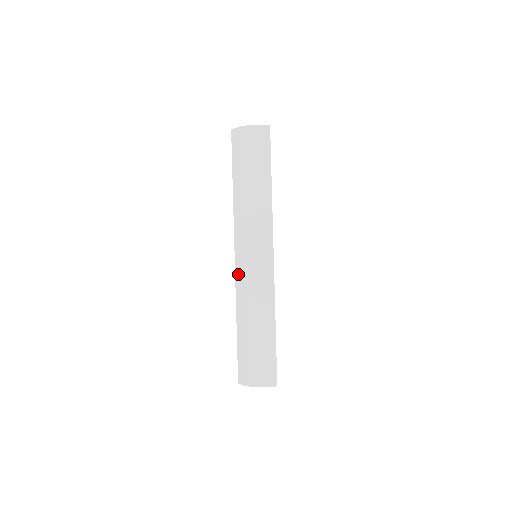
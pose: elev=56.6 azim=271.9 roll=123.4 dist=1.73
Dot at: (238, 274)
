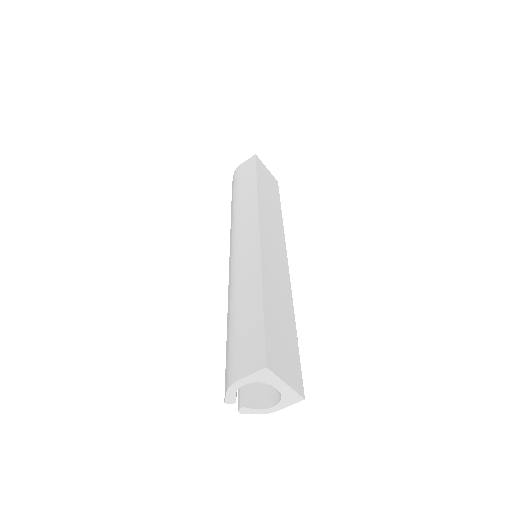
Dot at: (229, 273)
